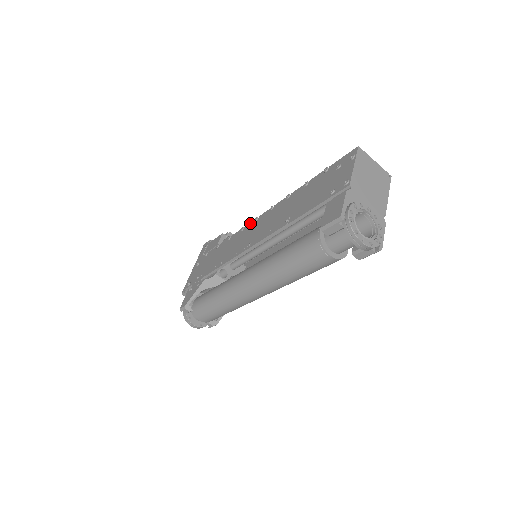
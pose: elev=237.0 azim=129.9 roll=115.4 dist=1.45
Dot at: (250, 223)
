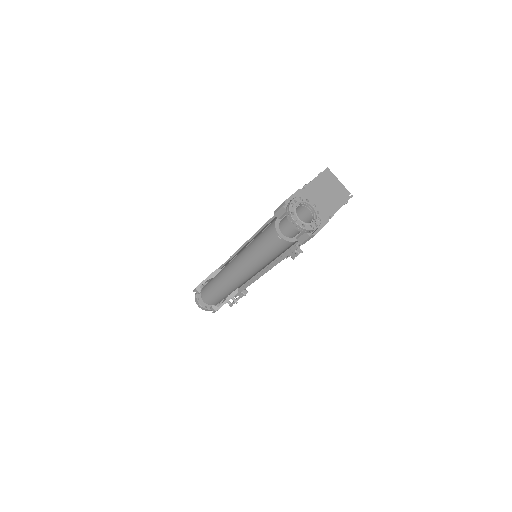
Dot at: occluded
